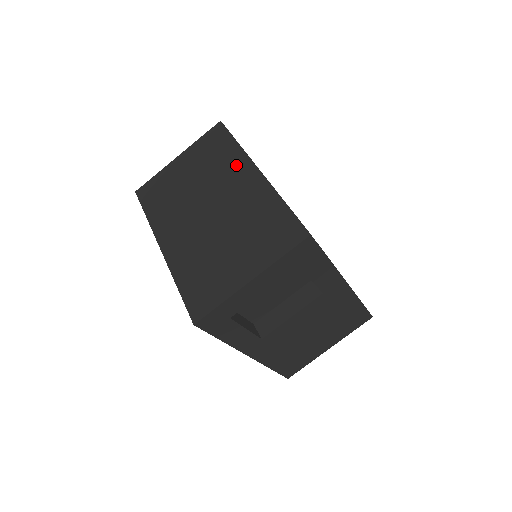
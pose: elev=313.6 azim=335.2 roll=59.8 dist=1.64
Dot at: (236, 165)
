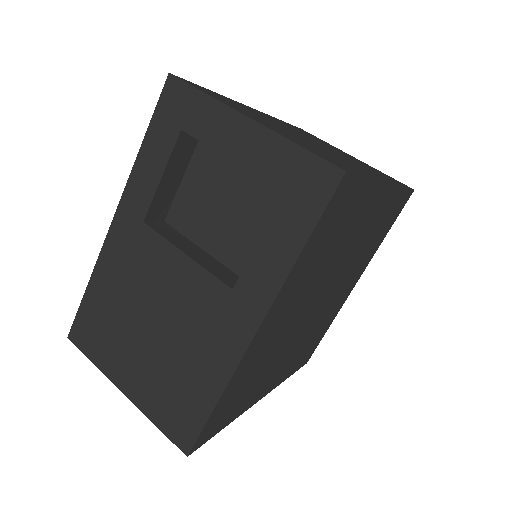
Dot at: (380, 175)
